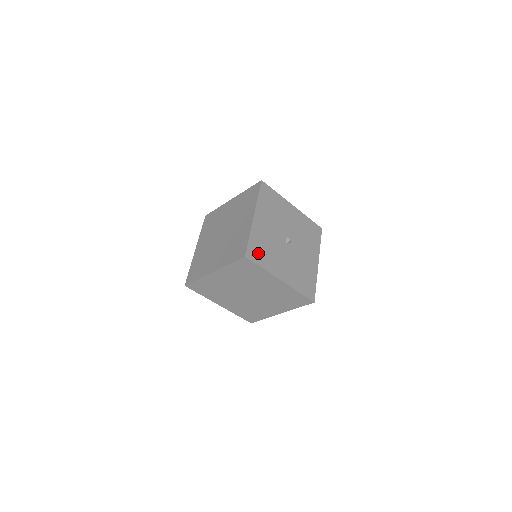
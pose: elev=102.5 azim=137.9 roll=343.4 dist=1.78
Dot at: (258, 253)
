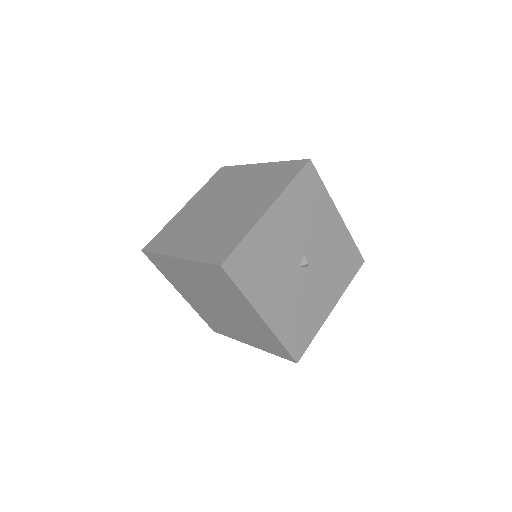
Dot at: (246, 267)
